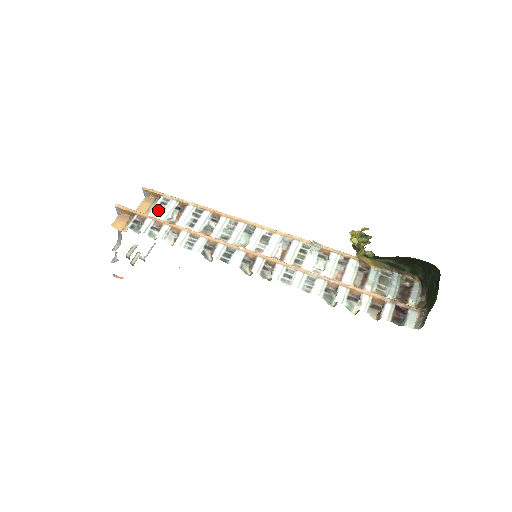
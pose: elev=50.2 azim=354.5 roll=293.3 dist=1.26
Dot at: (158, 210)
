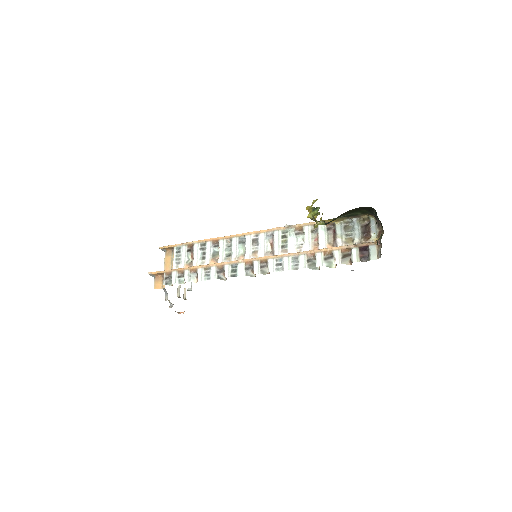
Dot at: (177, 259)
